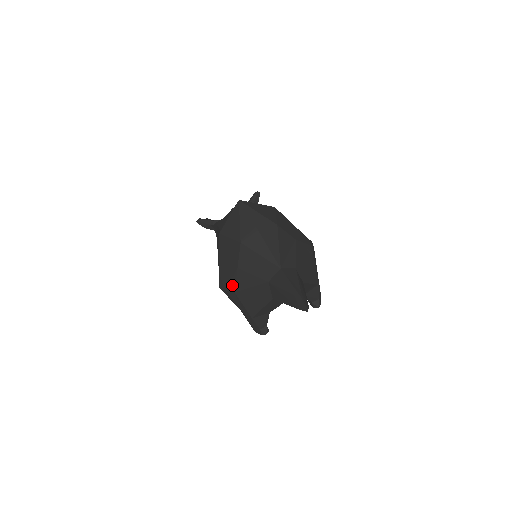
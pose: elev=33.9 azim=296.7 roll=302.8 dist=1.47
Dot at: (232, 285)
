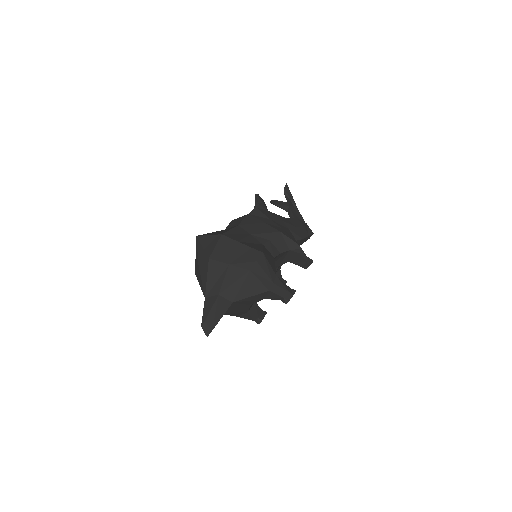
Dot at: occluded
